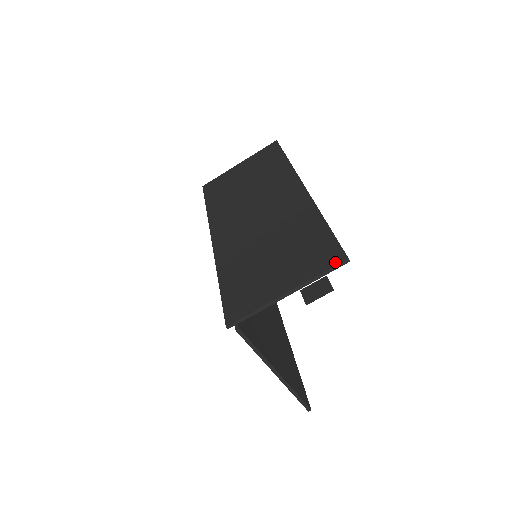
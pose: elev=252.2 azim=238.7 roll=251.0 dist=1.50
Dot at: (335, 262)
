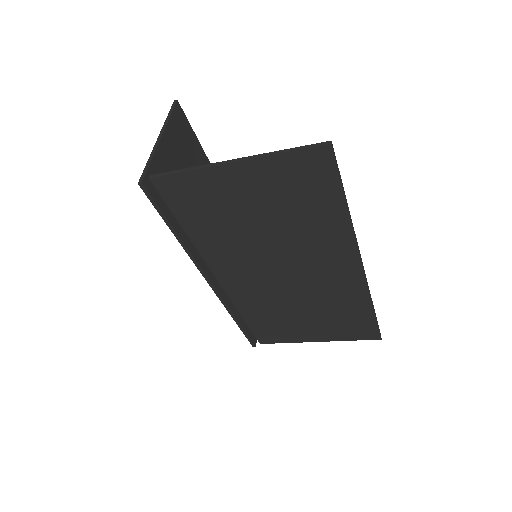
Dot at: occluded
